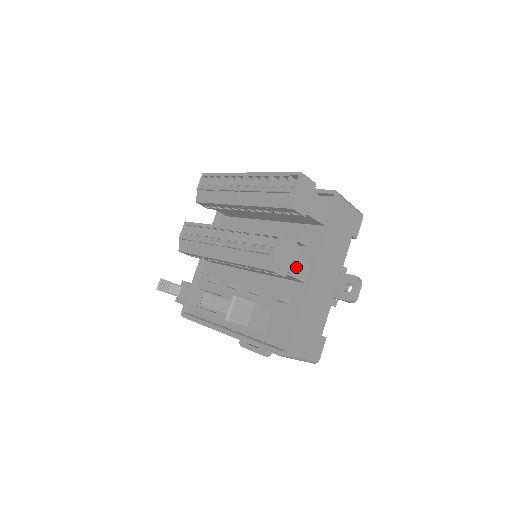
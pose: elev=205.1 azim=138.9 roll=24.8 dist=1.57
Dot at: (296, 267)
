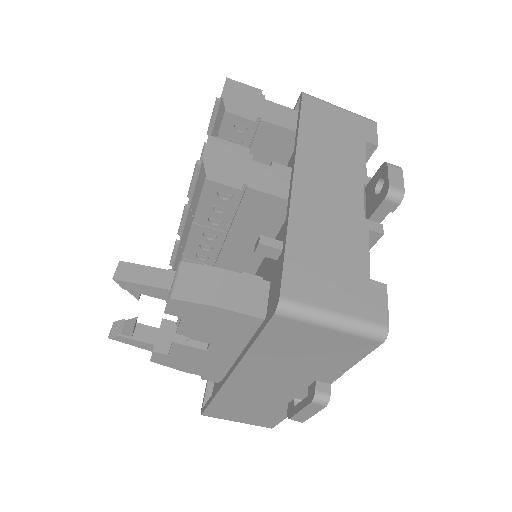
Dot at: (260, 178)
